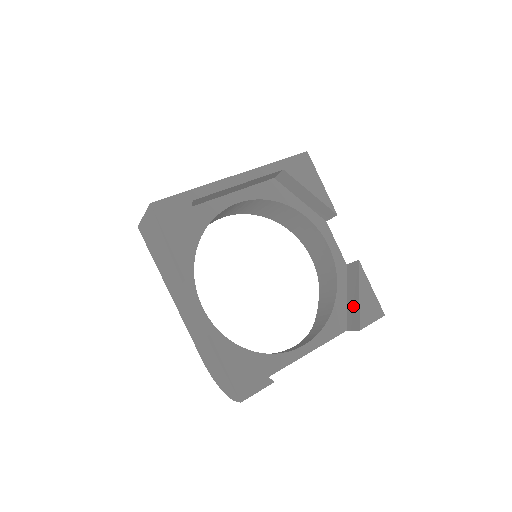
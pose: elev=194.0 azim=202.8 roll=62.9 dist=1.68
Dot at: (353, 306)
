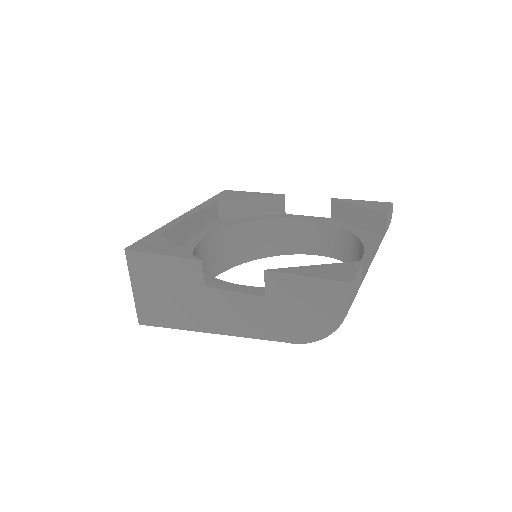
Dot at: (365, 218)
